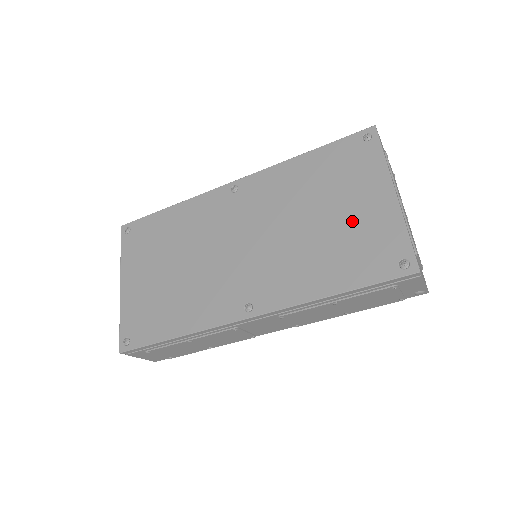
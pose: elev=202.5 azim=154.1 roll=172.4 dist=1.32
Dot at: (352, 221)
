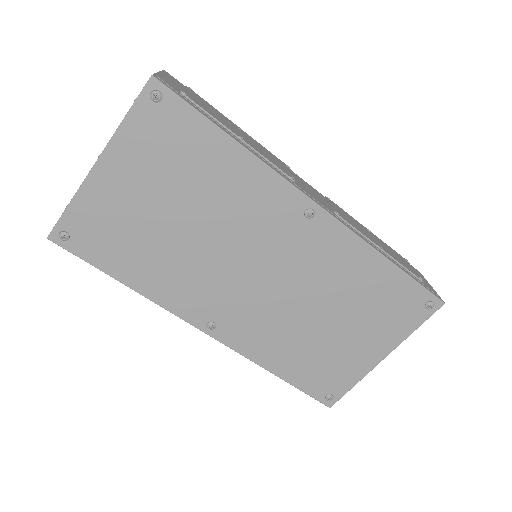
Dot at: (342, 347)
